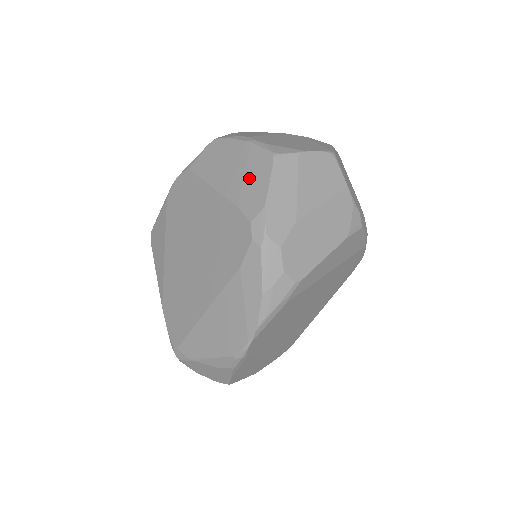
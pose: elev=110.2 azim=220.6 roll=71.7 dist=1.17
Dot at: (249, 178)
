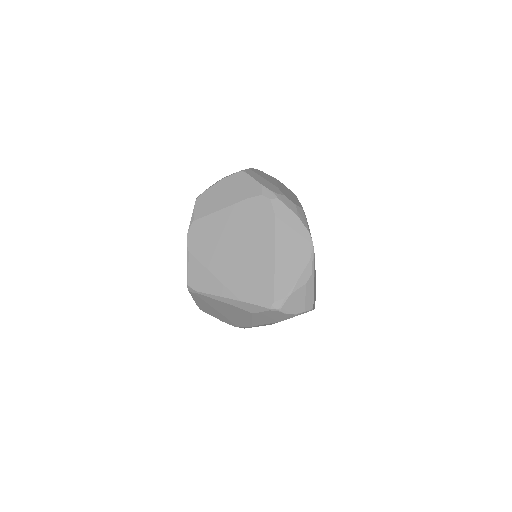
Dot at: (240, 187)
